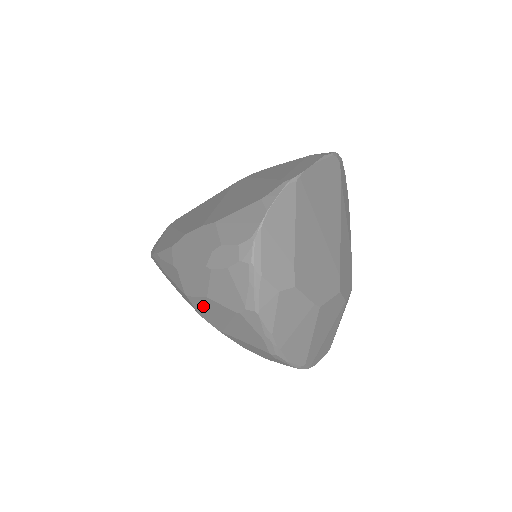
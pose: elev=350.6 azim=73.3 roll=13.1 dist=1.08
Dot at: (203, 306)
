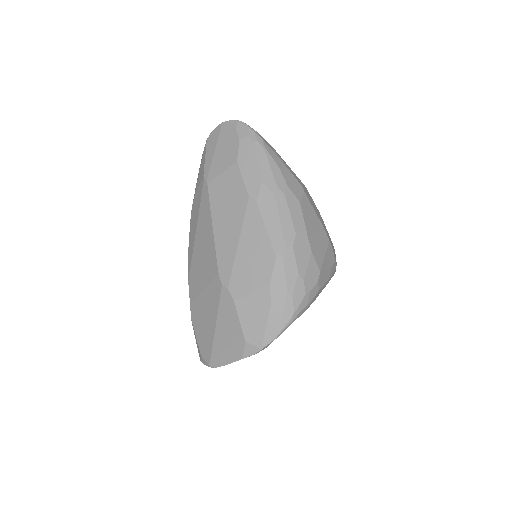
Dot at: occluded
